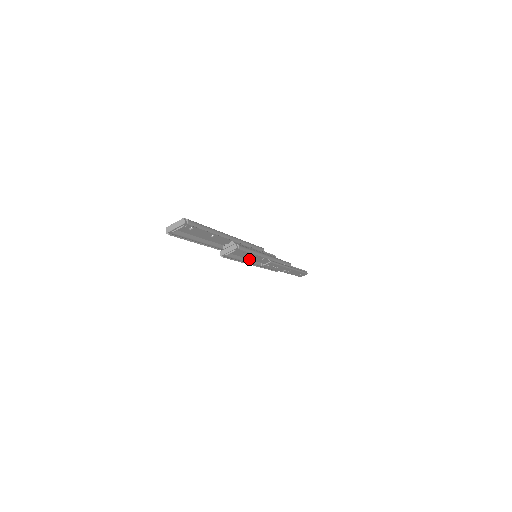
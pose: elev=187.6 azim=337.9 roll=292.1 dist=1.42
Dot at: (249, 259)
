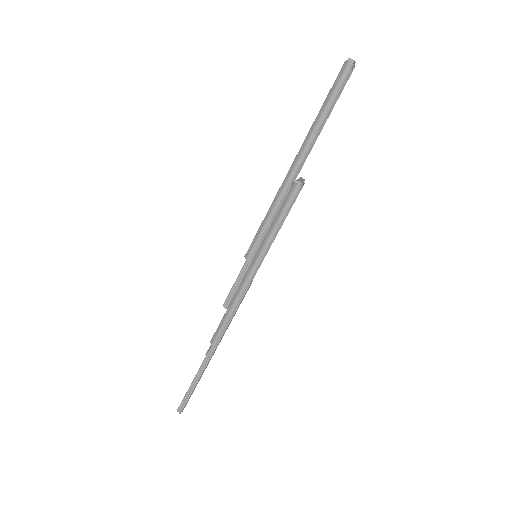
Dot at: (256, 256)
